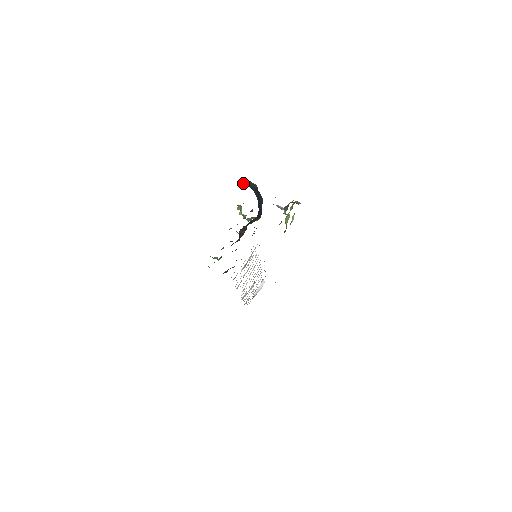
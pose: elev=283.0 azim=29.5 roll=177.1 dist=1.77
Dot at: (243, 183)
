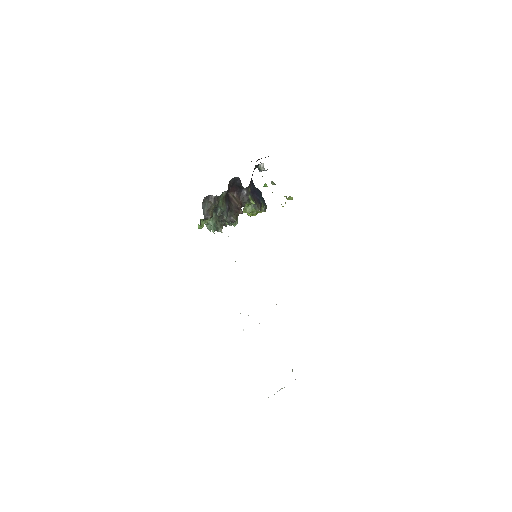
Dot at: occluded
